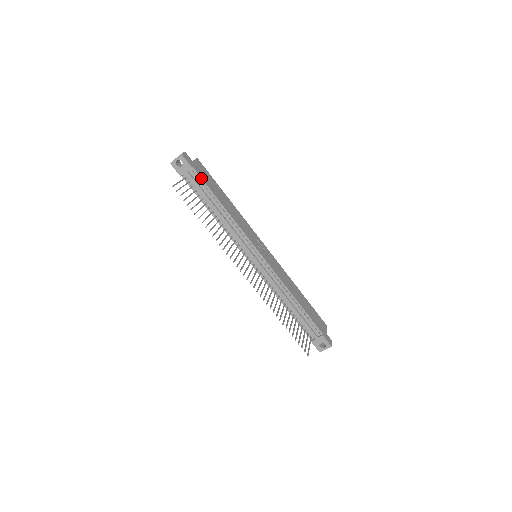
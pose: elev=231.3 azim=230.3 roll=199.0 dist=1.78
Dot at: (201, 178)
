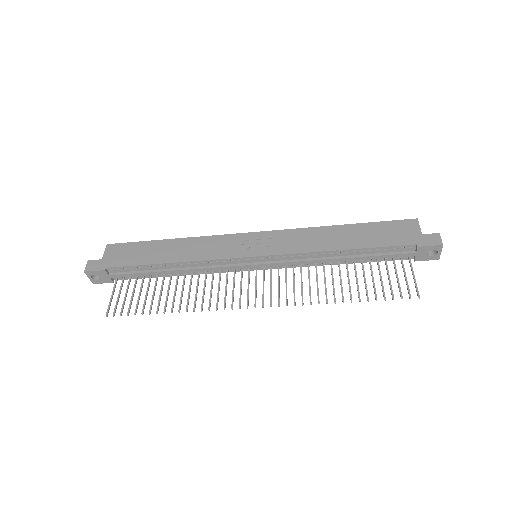
Dot at: (123, 267)
